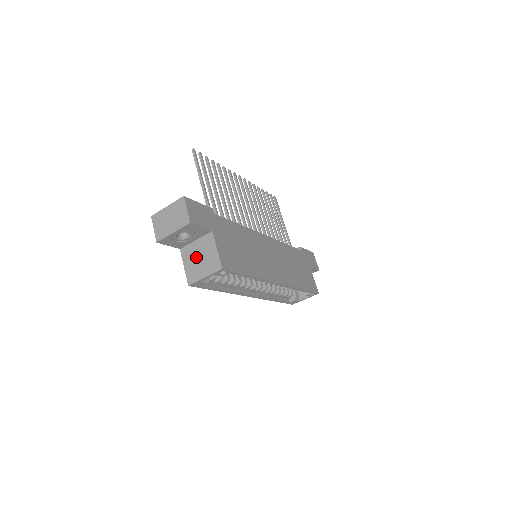
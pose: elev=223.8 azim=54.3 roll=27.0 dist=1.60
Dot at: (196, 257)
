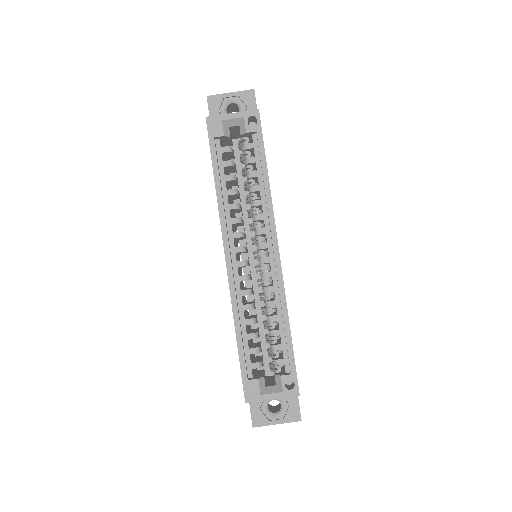
Dot at: occluded
